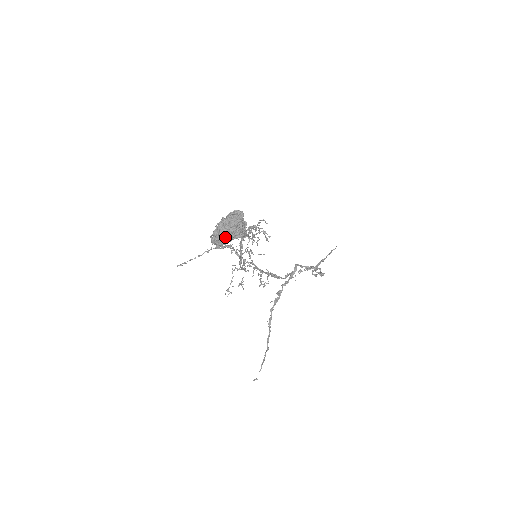
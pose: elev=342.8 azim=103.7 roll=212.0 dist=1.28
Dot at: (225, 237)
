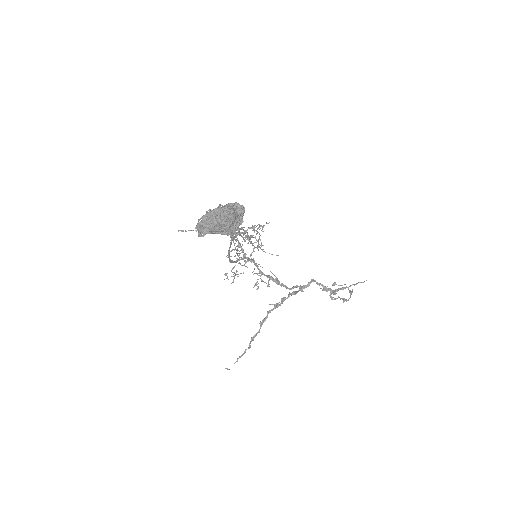
Dot at: (211, 227)
